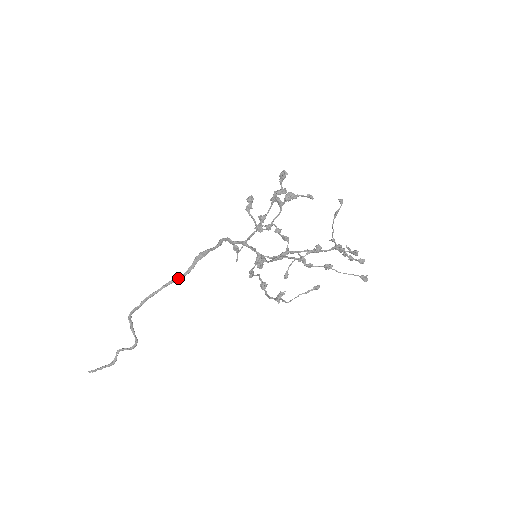
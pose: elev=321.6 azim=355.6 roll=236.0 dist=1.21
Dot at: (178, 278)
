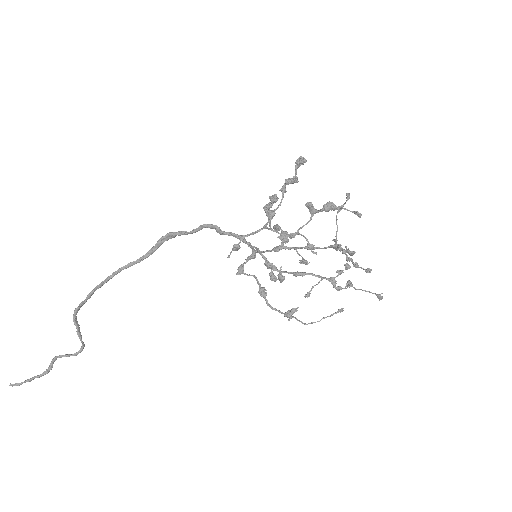
Dot at: (135, 262)
